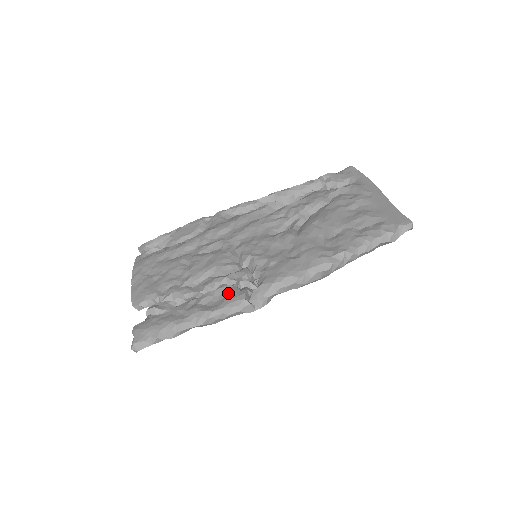
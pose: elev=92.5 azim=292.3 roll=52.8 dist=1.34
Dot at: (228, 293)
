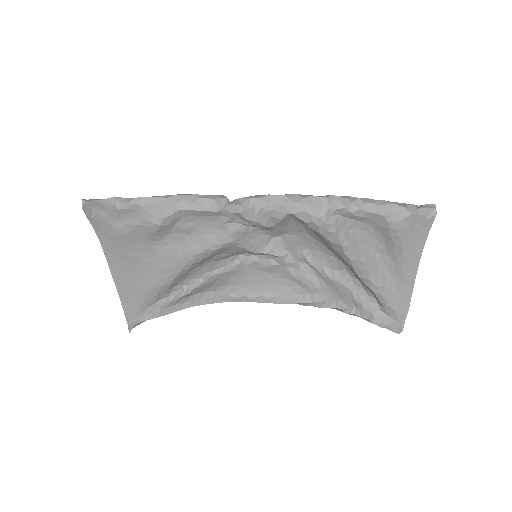
Dot at: occluded
